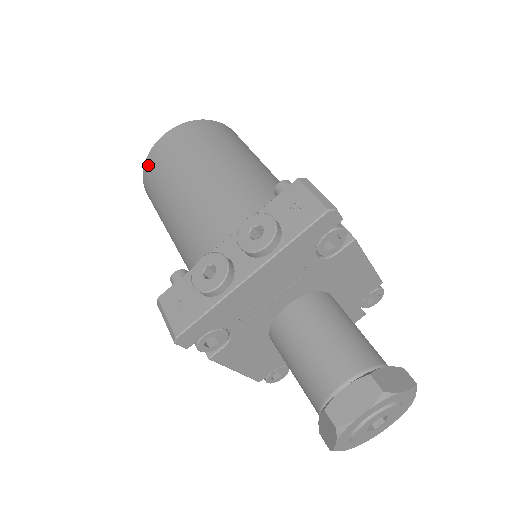
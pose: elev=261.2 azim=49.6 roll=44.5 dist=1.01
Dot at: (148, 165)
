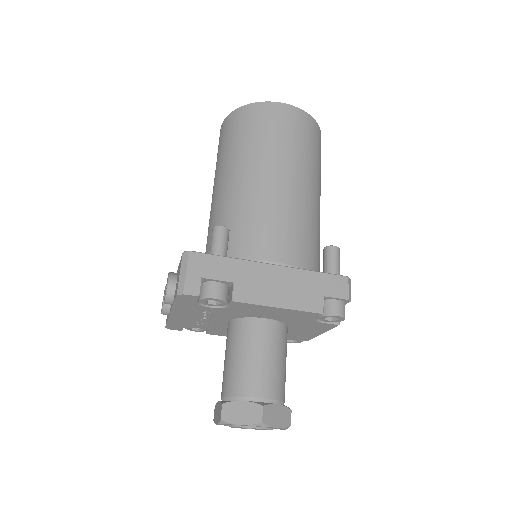
Dot at: occluded
